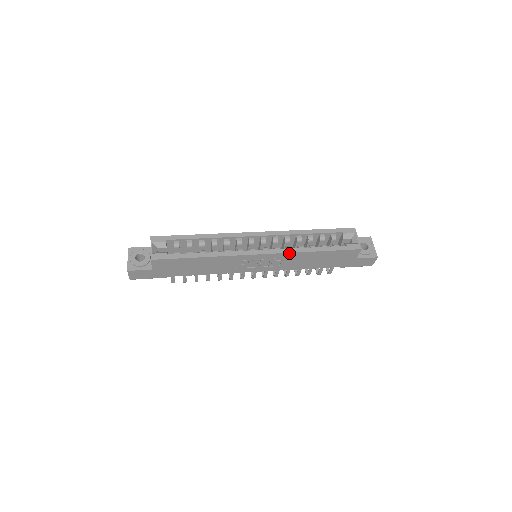
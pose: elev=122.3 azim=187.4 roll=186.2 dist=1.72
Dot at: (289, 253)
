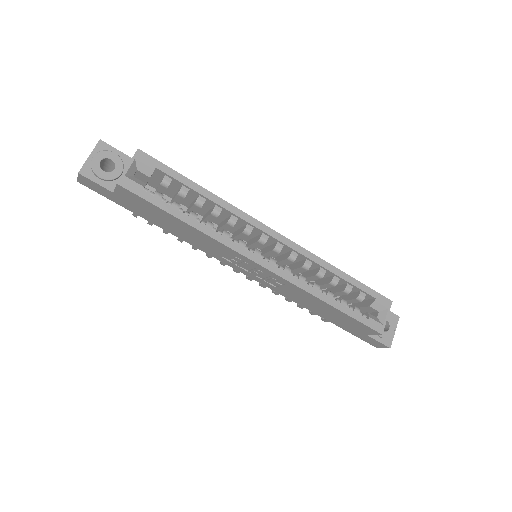
Dot at: (298, 286)
